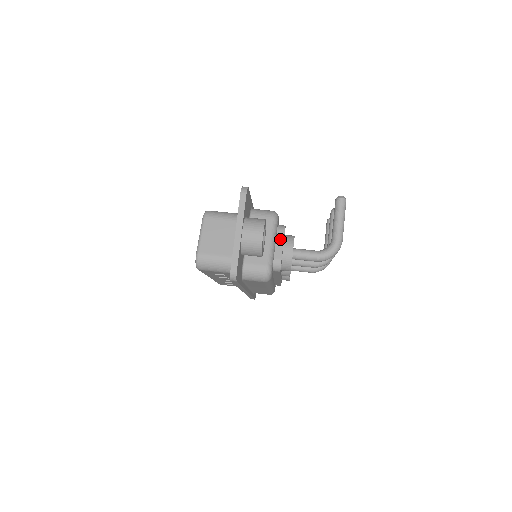
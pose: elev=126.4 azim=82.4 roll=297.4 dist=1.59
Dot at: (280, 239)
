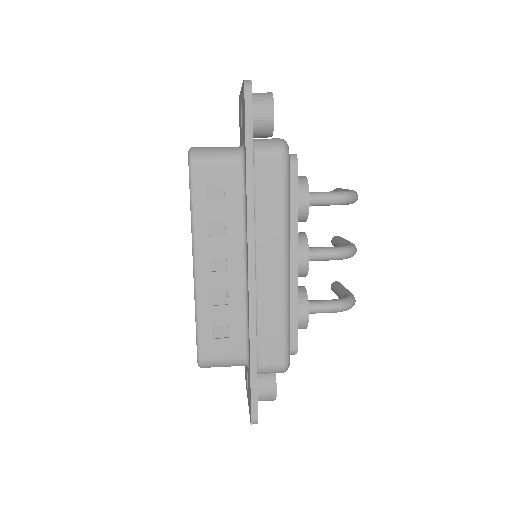
Dot at: occluded
